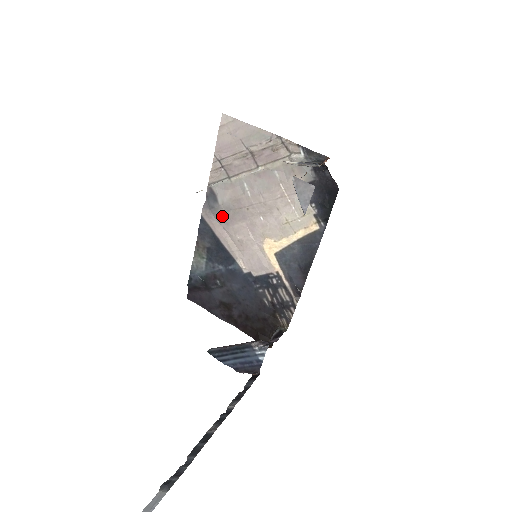
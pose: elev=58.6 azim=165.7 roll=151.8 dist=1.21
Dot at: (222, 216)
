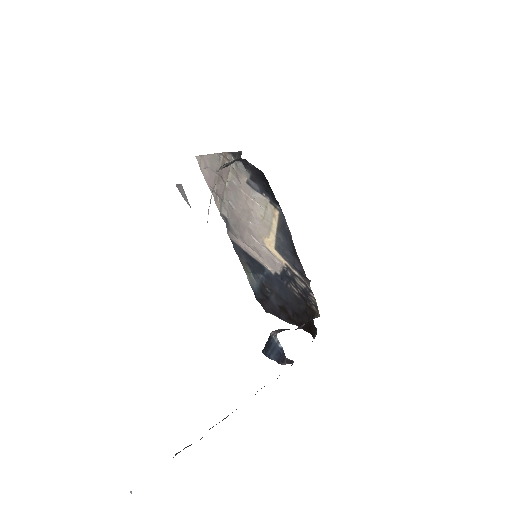
Dot at: (236, 233)
